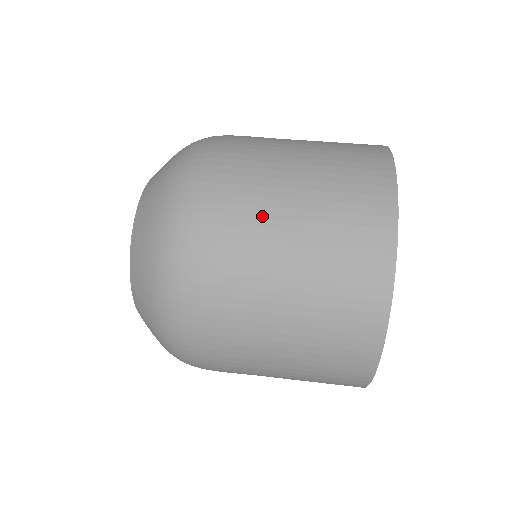
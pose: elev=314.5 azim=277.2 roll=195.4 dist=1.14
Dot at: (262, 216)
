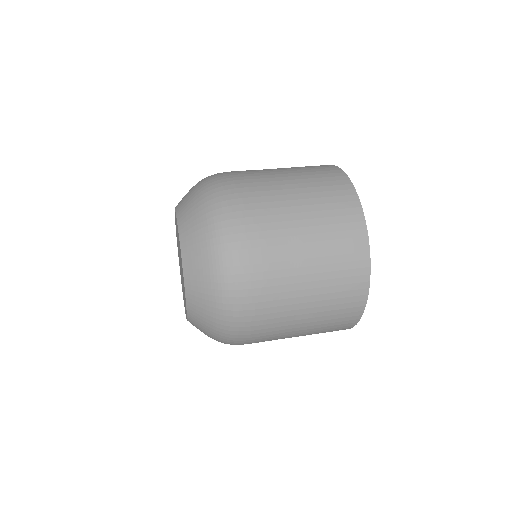
Dot at: (280, 213)
